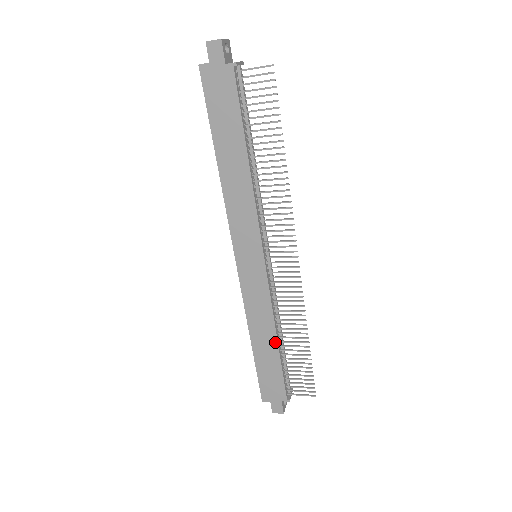
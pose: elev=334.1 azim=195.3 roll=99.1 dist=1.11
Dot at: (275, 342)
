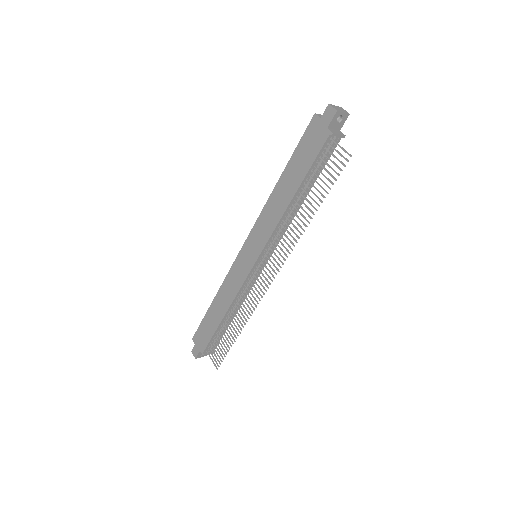
Dot at: (223, 315)
